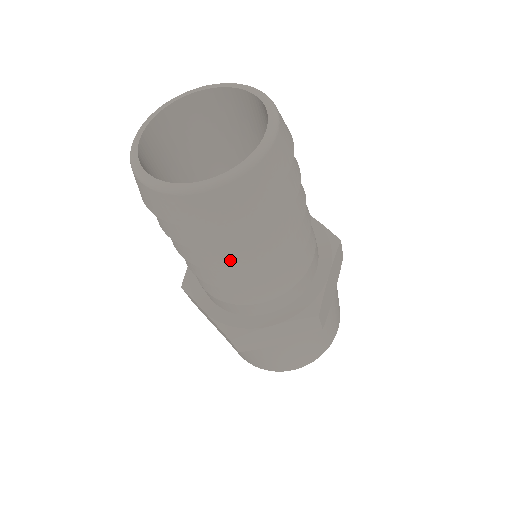
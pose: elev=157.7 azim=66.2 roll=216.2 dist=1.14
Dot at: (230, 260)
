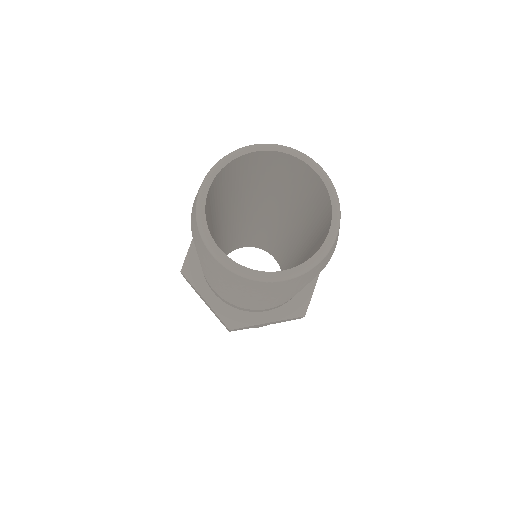
Dot at: occluded
